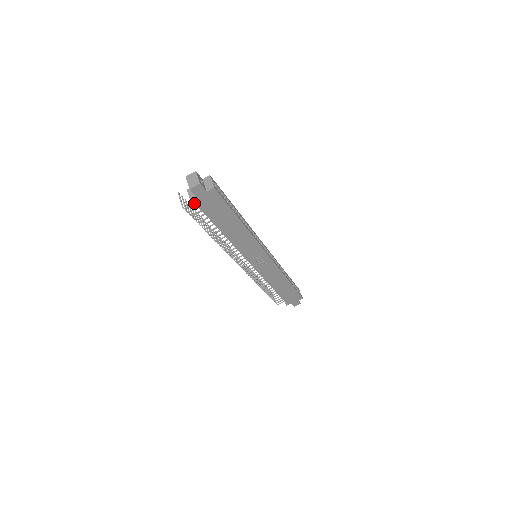
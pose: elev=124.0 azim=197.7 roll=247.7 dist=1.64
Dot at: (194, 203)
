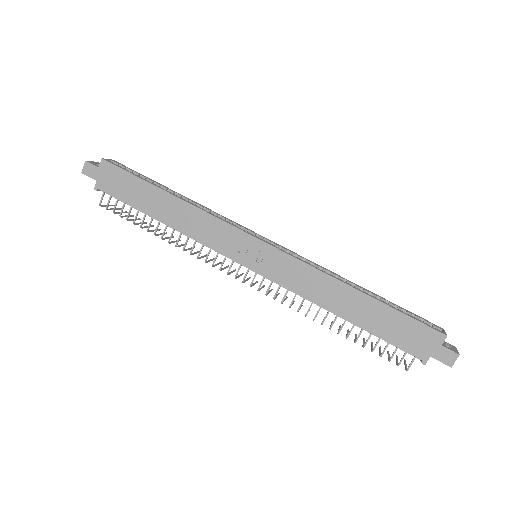
Dot at: (103, 192)
